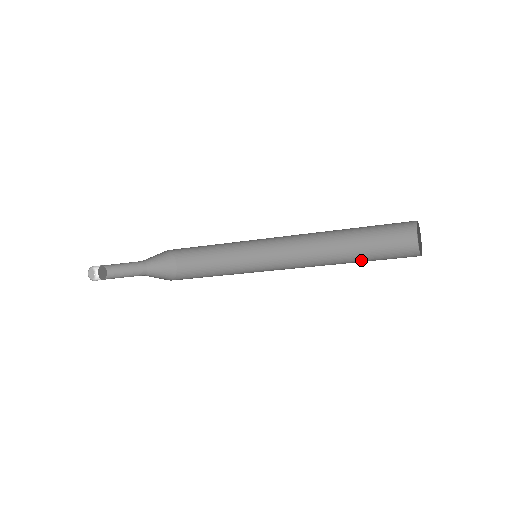
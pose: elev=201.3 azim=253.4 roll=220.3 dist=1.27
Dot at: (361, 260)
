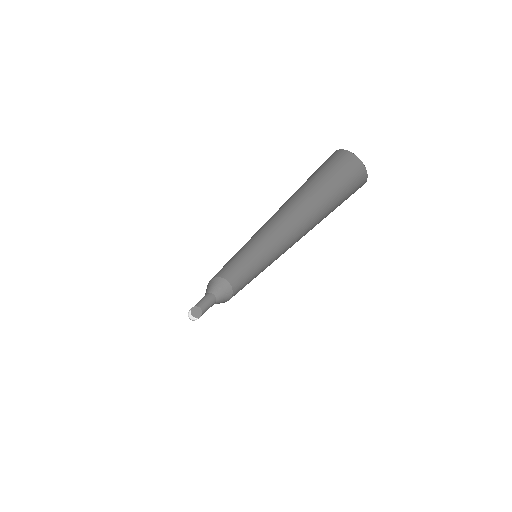
Dot at: (326, 214)
